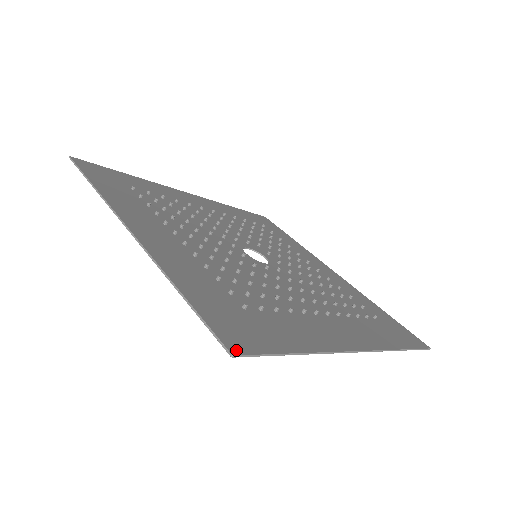
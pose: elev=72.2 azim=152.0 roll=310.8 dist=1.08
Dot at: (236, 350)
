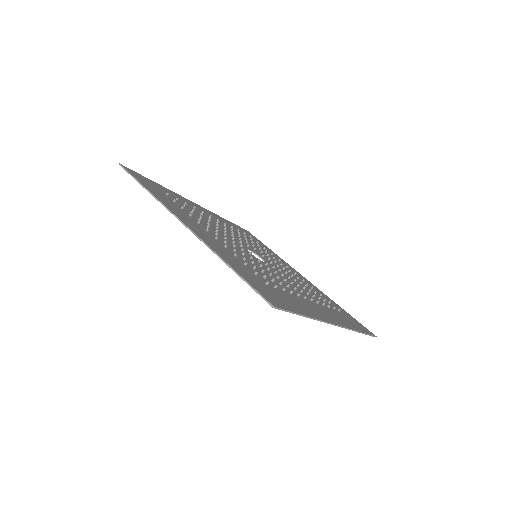
Dot at: (274, 304)
